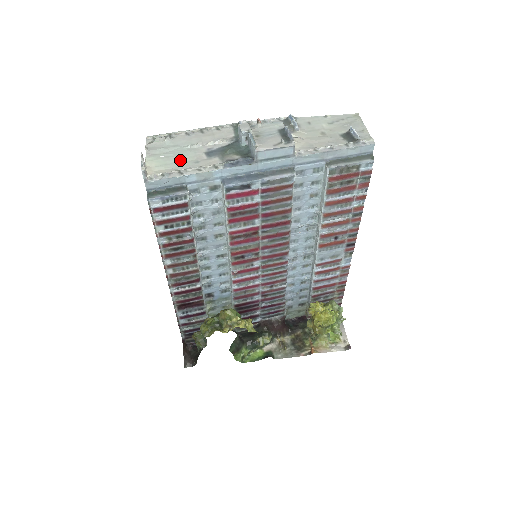
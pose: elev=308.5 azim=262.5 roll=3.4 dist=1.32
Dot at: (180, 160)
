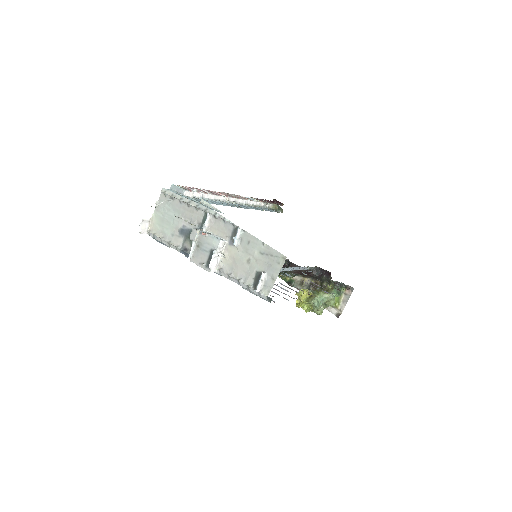
Dot at: (167, 226)
